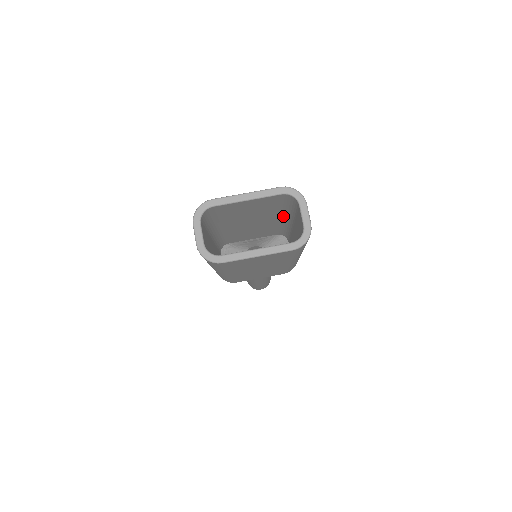
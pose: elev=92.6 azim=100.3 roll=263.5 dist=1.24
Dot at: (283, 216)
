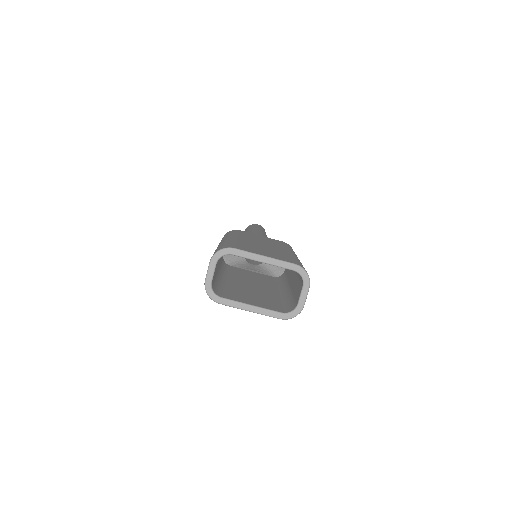
Dot at: occluded
